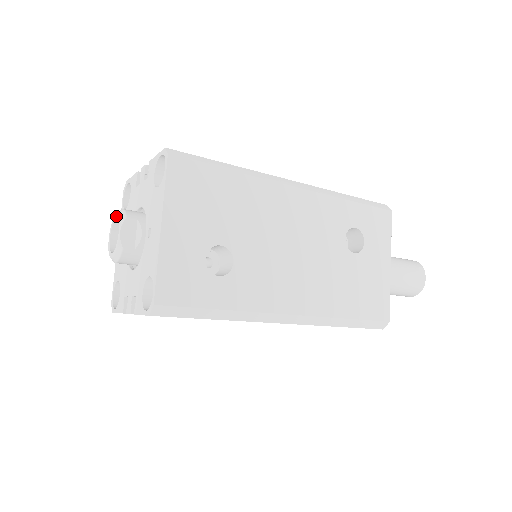
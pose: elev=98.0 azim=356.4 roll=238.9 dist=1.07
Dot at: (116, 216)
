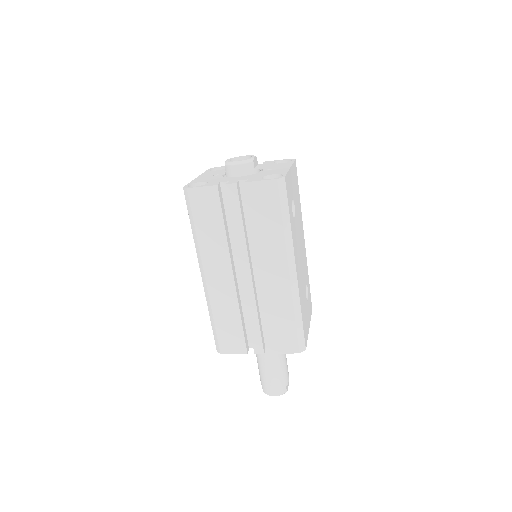
Dot at: (244, 156)
